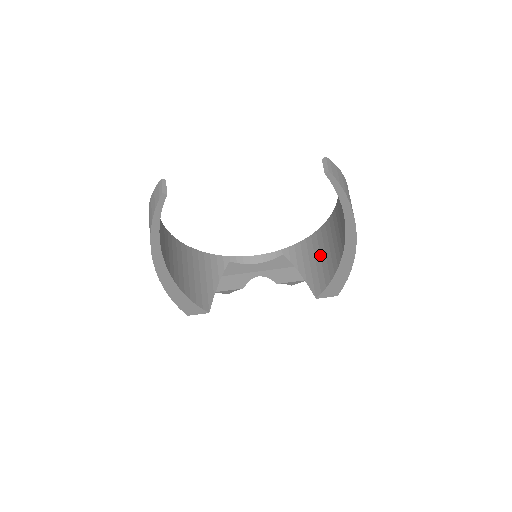
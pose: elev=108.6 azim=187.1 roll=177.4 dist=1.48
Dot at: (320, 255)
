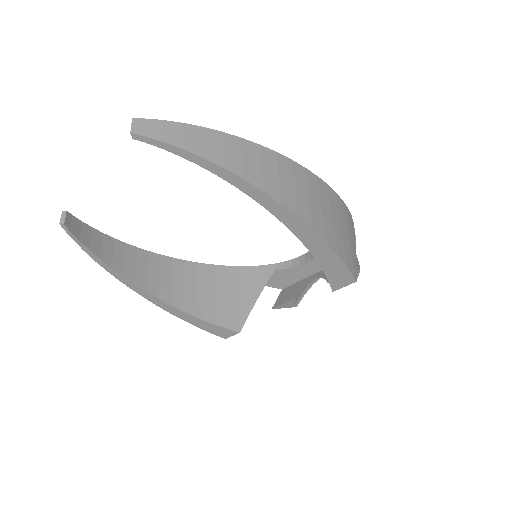
Dot at: occluded
